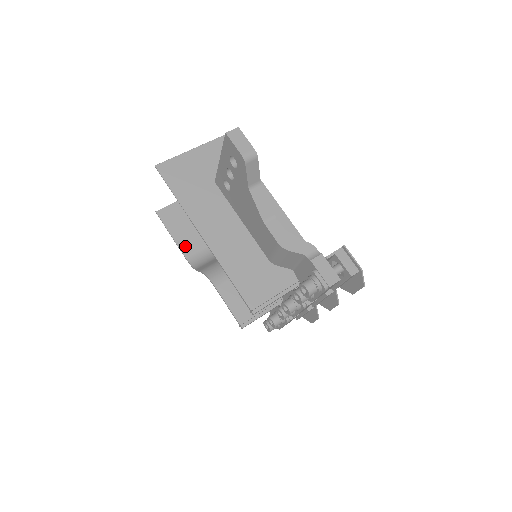
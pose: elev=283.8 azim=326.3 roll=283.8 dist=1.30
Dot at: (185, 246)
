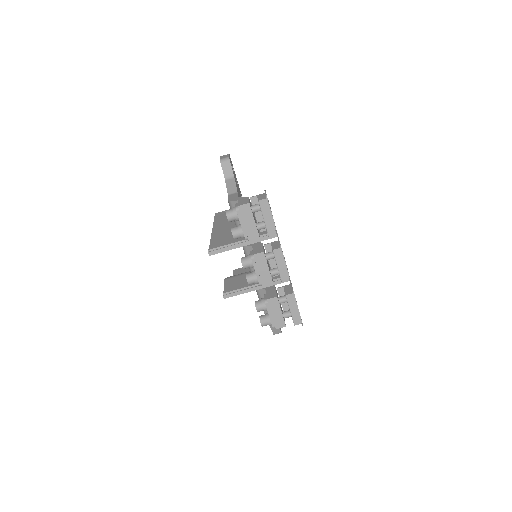
Dot at: occluded
